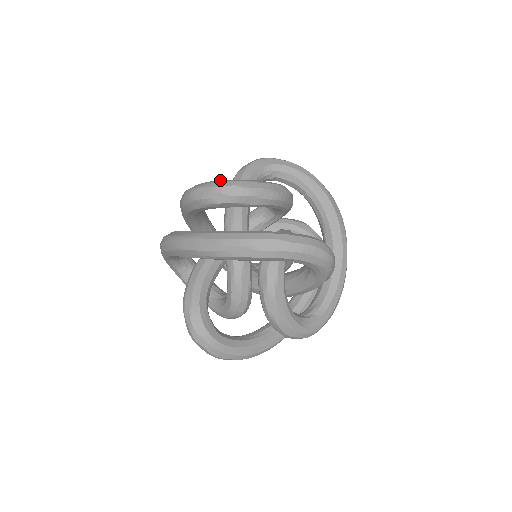
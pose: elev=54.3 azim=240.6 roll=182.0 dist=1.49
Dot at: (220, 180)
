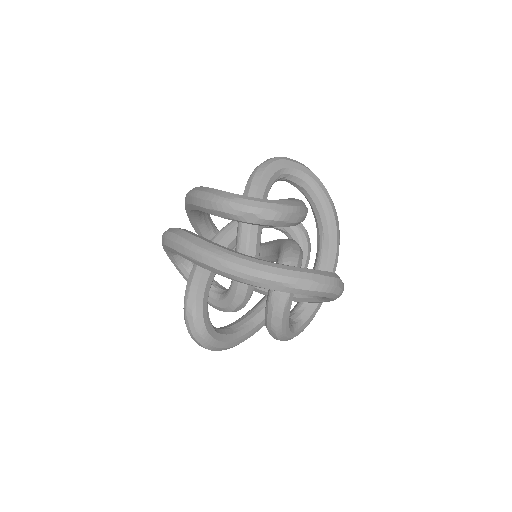
Dot at: (252, 197)
